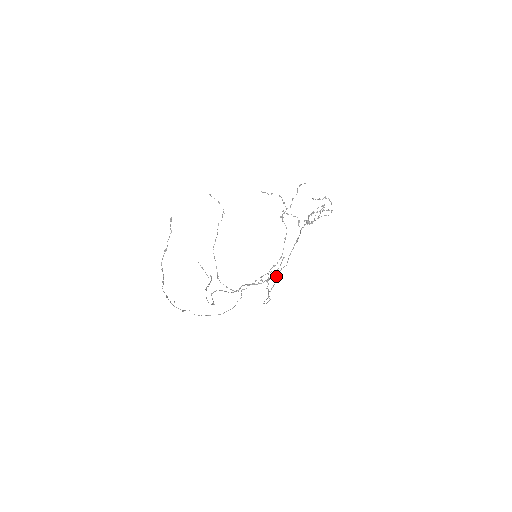
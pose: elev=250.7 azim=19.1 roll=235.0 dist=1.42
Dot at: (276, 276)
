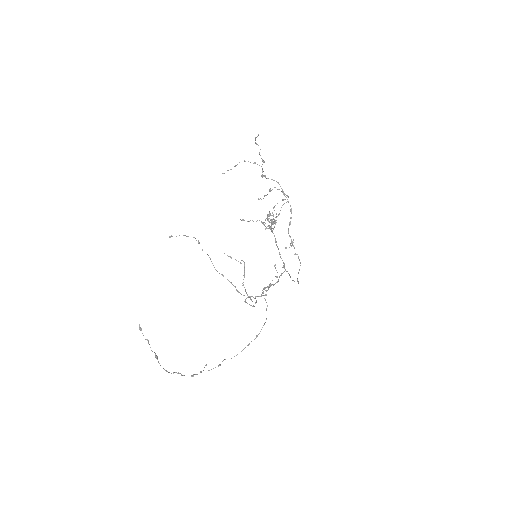
Dot at: occluded
